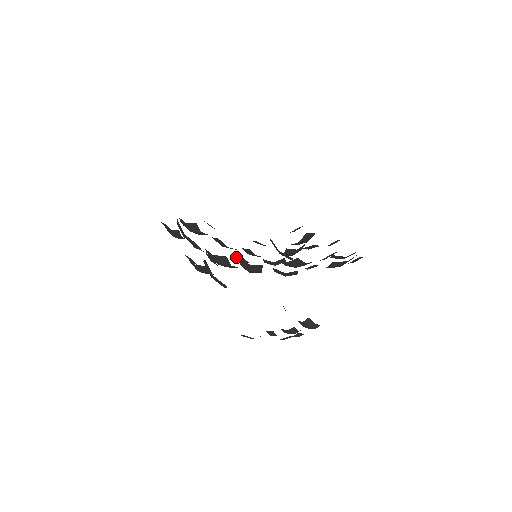
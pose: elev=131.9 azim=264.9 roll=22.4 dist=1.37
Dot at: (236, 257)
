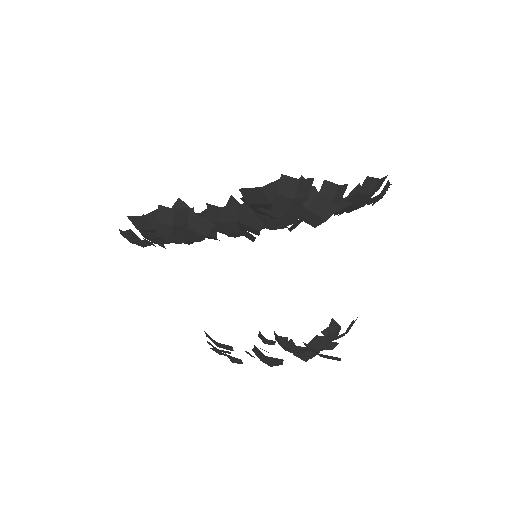
Dot at: occluded
